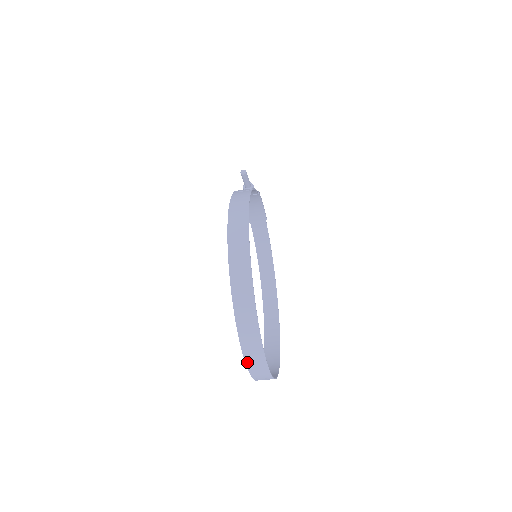
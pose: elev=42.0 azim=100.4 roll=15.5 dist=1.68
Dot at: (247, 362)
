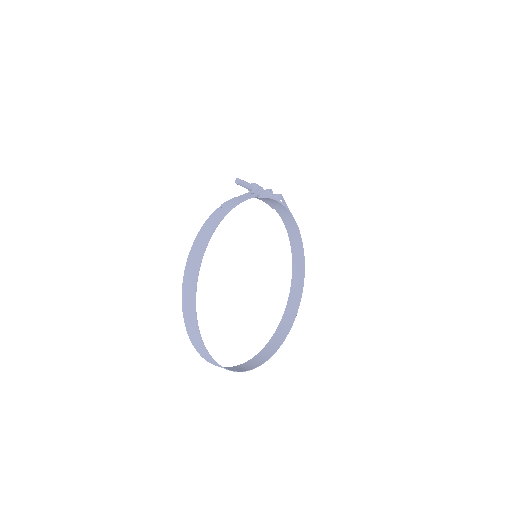
Dot at: (210, 362)
